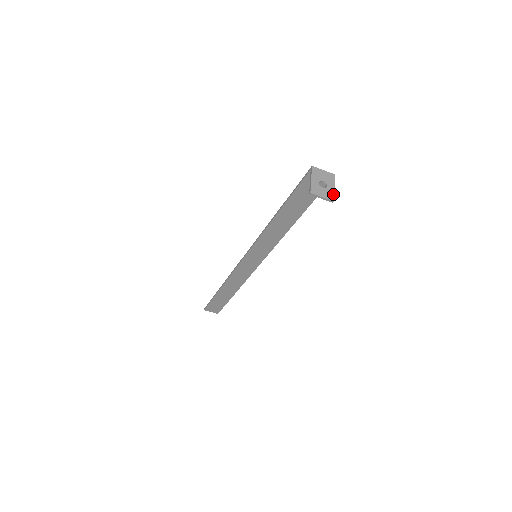
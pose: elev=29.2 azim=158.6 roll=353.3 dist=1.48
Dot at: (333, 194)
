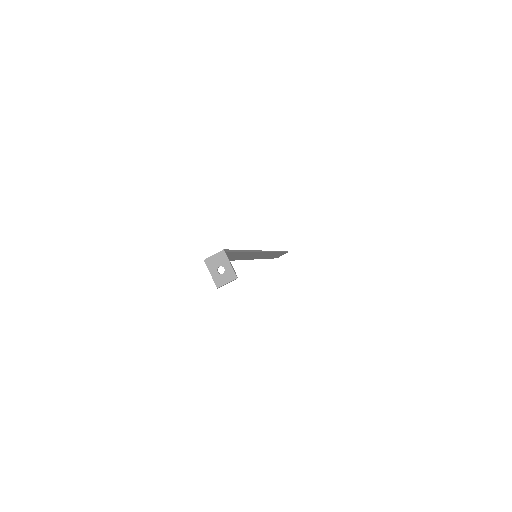
Dot at: (233, 272)
